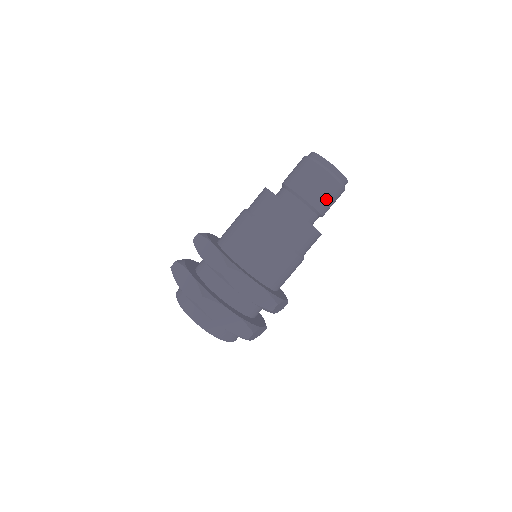
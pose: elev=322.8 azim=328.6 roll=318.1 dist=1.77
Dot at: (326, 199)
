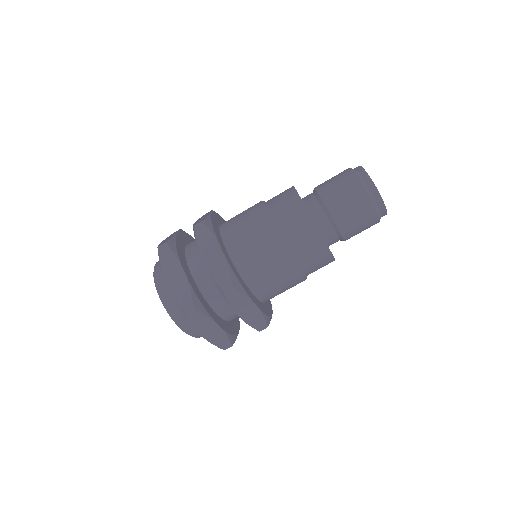
Dot at: (358, 231)
